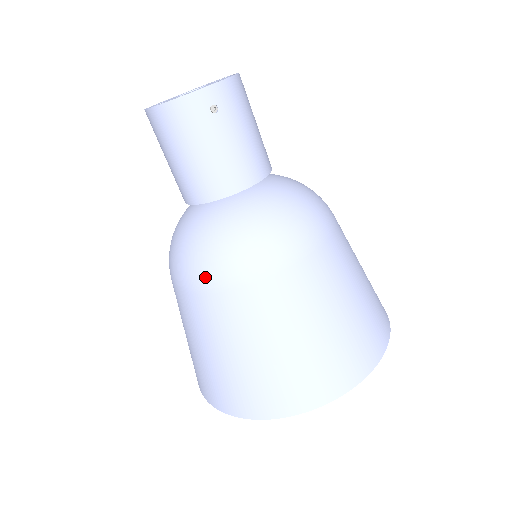
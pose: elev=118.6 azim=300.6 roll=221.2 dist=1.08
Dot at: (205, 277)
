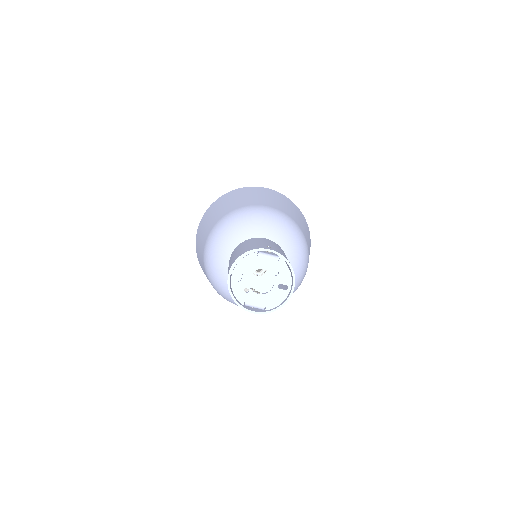
Dot at: (210, 281)
